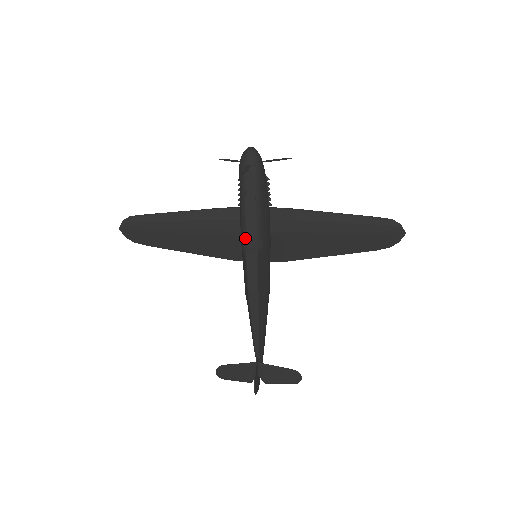
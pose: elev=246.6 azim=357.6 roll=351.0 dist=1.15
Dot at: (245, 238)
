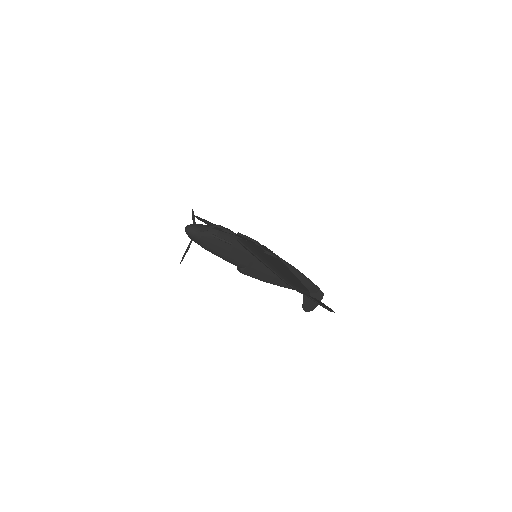
Dot at: occluded
